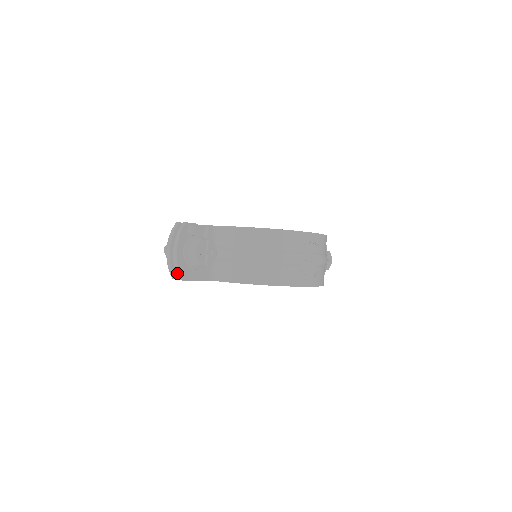
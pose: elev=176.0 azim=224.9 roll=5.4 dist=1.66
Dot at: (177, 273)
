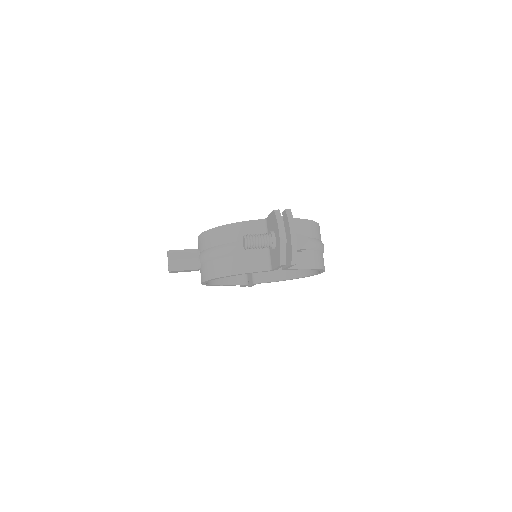
Dot at: (293, 257)
